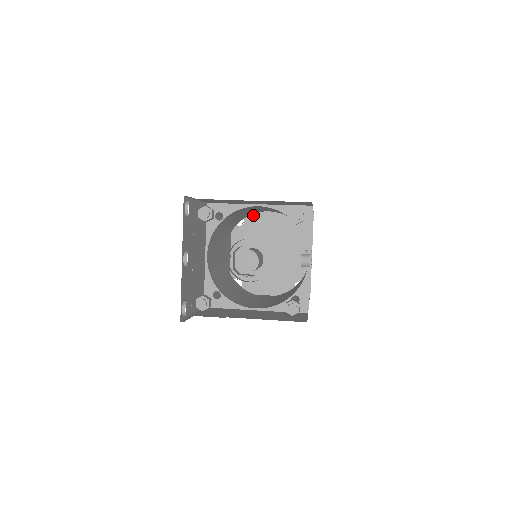
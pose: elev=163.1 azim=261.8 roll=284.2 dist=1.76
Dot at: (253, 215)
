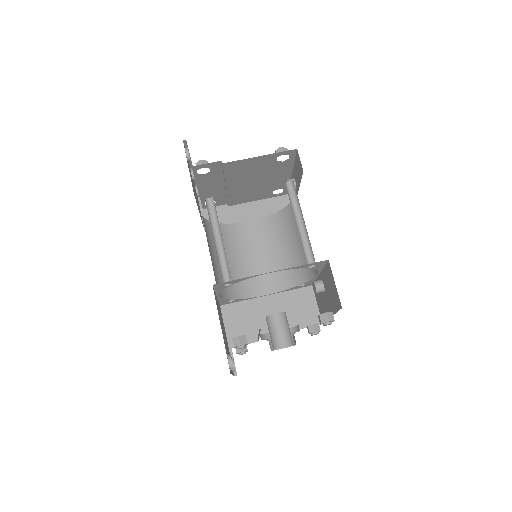
Dot at: (220, 164)
